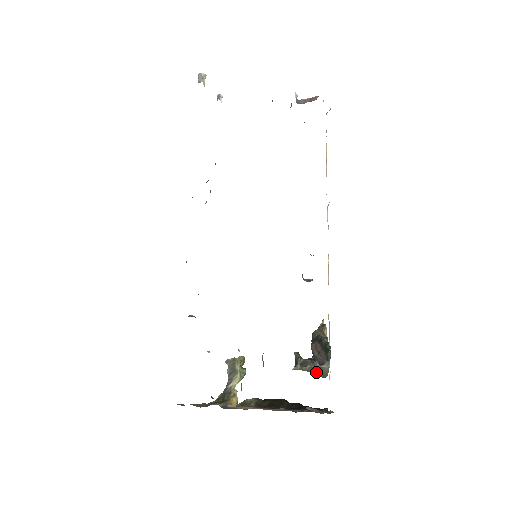
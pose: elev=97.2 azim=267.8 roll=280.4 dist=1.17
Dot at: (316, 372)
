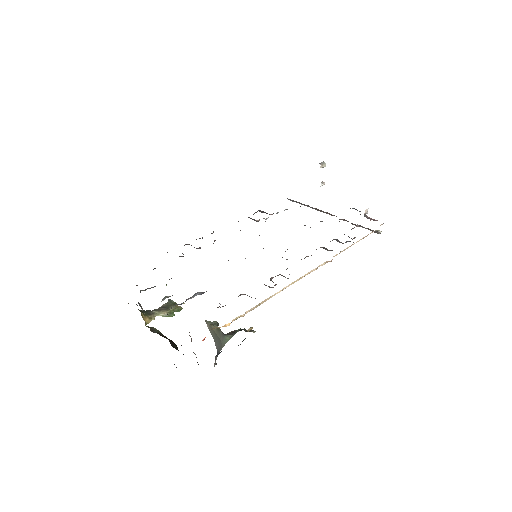
Dot at: (217, 339)
